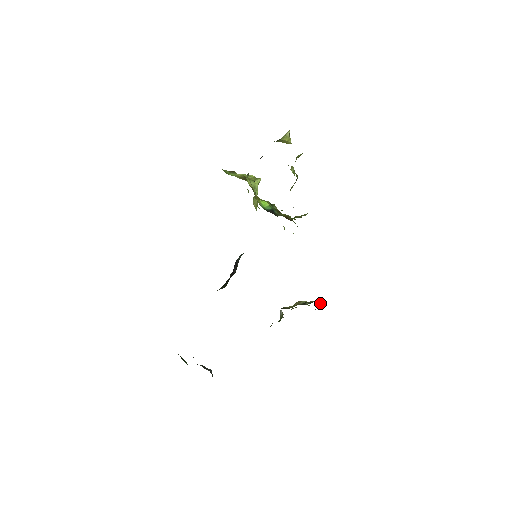
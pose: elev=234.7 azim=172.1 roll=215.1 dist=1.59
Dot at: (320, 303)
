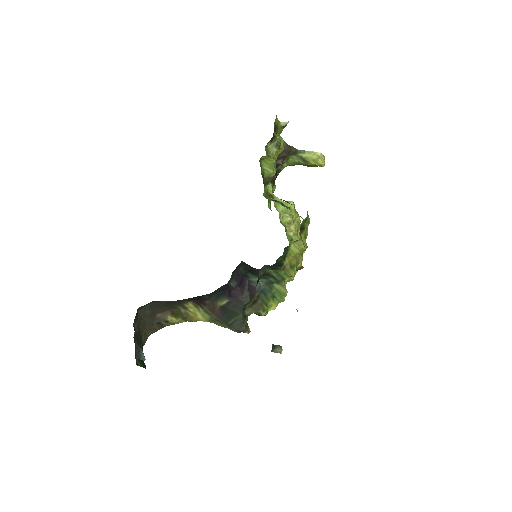
Dot at: occluded
